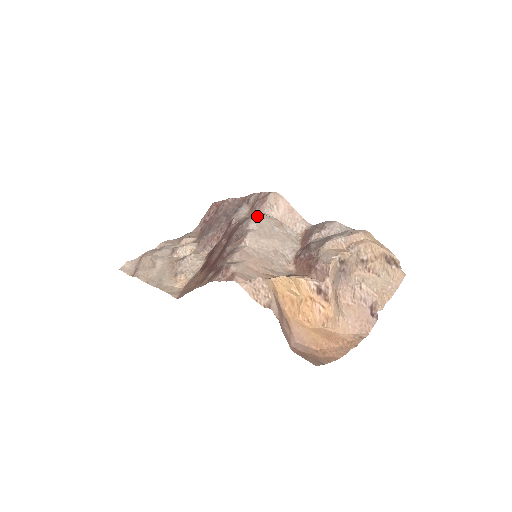
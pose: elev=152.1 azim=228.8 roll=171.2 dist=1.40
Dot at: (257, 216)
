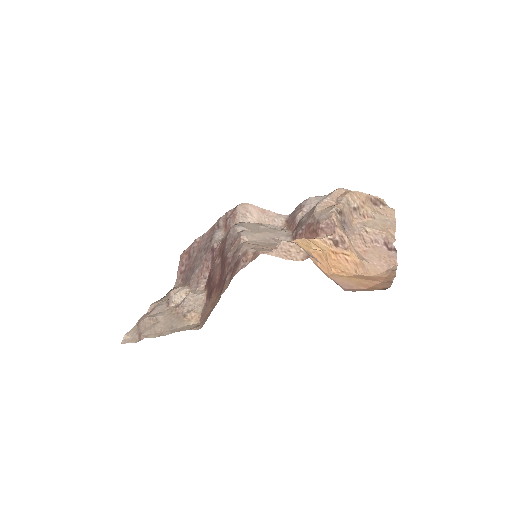
Dot at: (238, 223)
